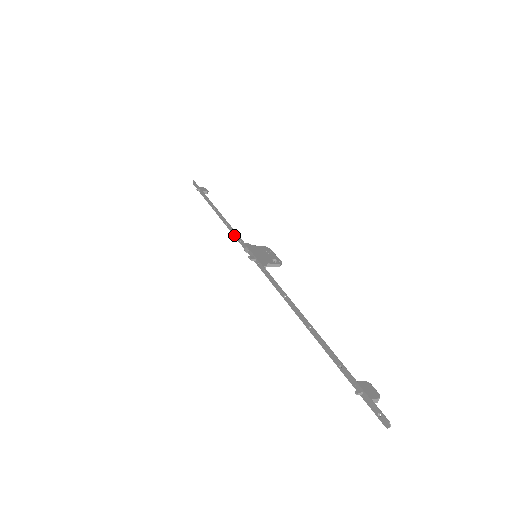
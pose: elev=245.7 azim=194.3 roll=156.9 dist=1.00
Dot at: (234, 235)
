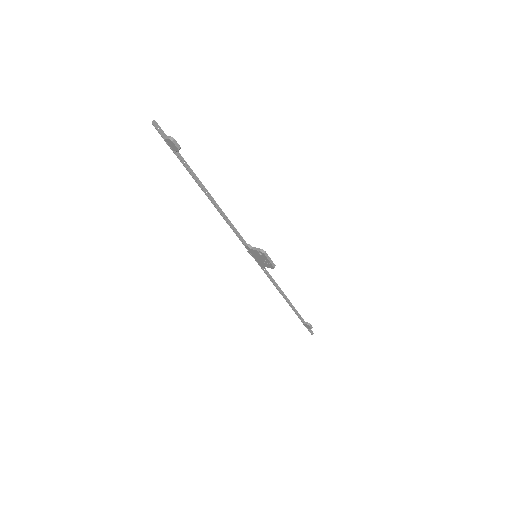
Dot at: (269, 278)
